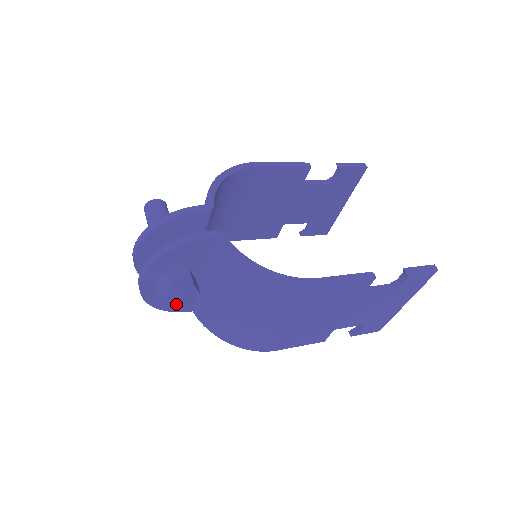
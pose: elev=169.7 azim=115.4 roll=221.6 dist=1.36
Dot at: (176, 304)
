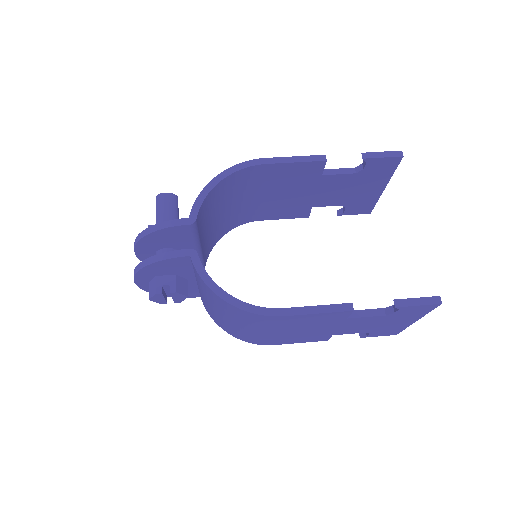
Dot at: occluded
